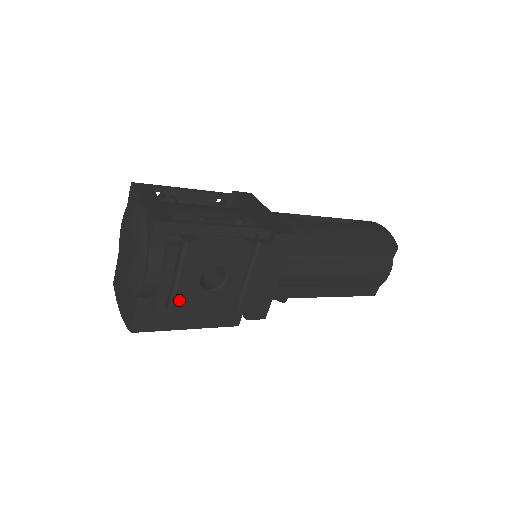
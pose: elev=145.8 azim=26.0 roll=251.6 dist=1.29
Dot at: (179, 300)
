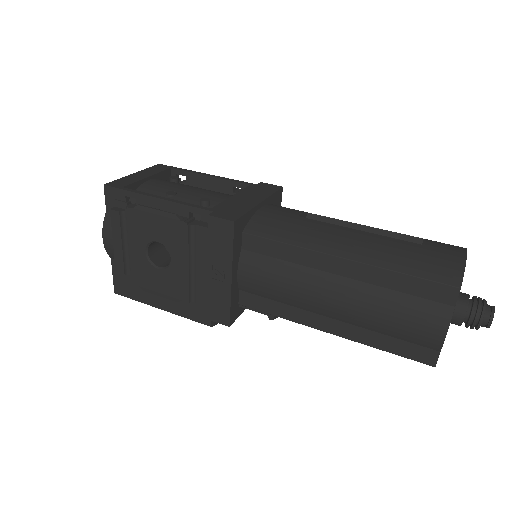
Dot at: (134, 270)
